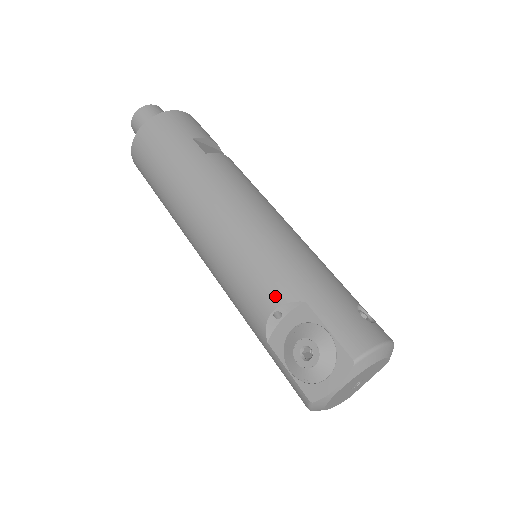
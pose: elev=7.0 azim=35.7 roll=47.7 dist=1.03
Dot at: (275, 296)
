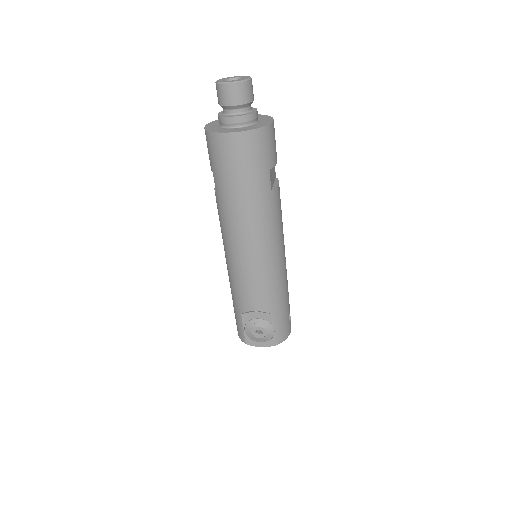
Dot at: (262, 307)
